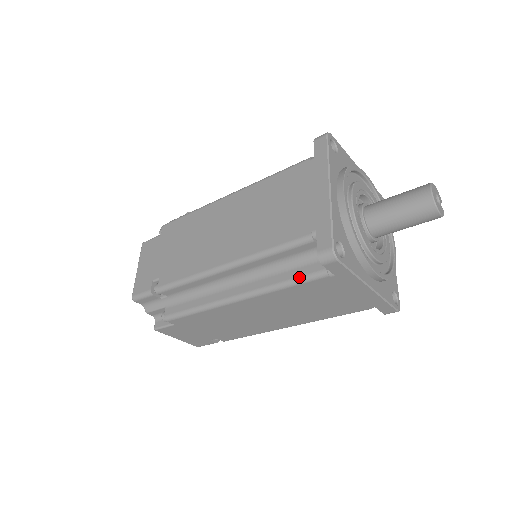
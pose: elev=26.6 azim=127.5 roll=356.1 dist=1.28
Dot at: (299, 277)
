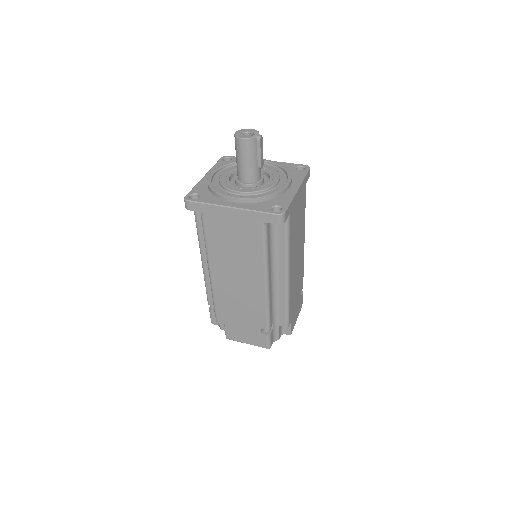
Dot at: (203, 230)
